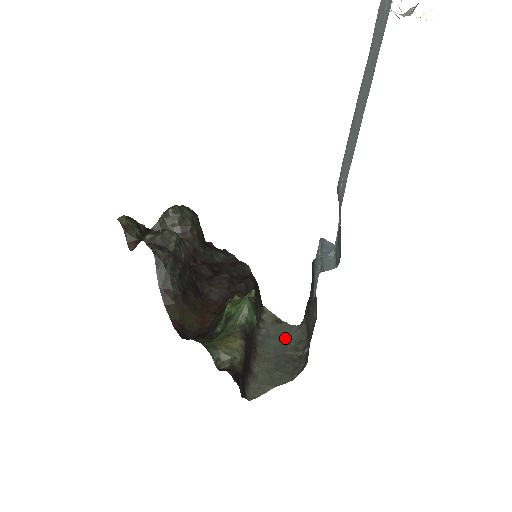
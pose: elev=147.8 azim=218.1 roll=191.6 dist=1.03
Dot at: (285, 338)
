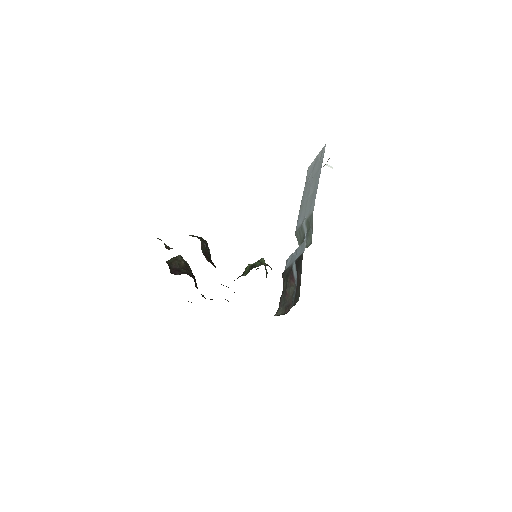
Dot at: occluded
